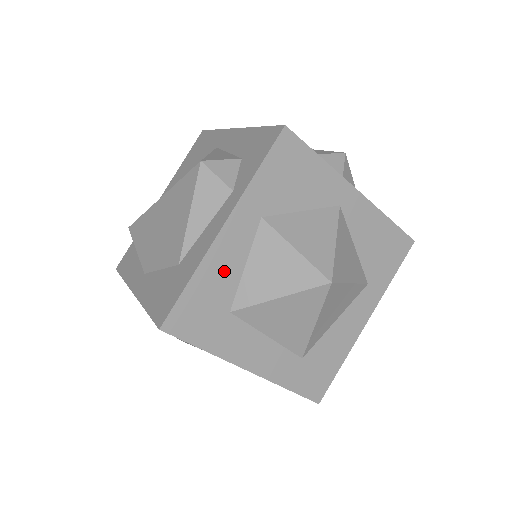
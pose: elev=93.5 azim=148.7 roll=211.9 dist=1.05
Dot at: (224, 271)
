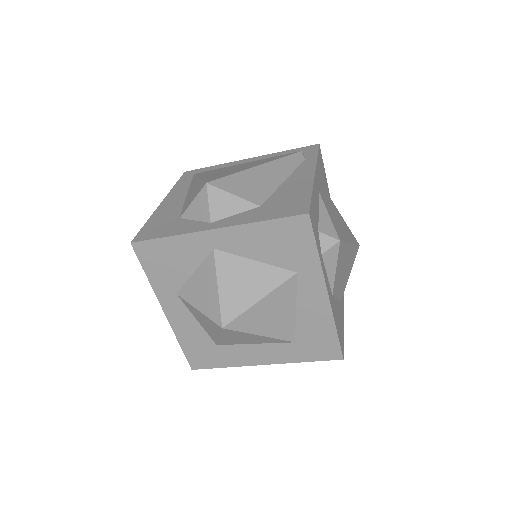
Dot at: (190, 330)
